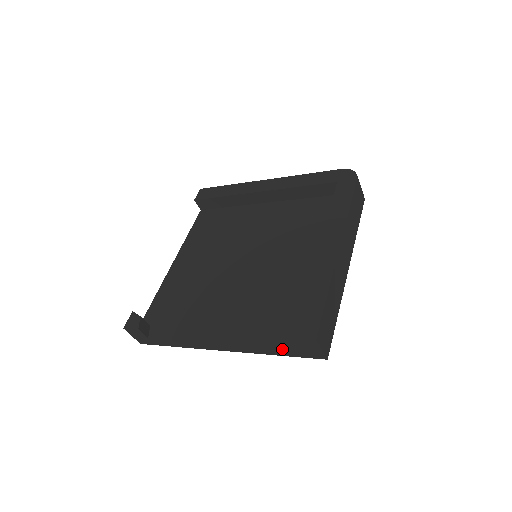
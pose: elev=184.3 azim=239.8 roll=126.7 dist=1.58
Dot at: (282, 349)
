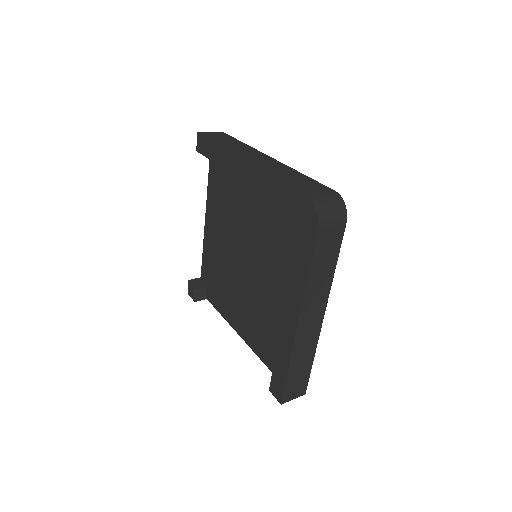
Dot at: occluded
